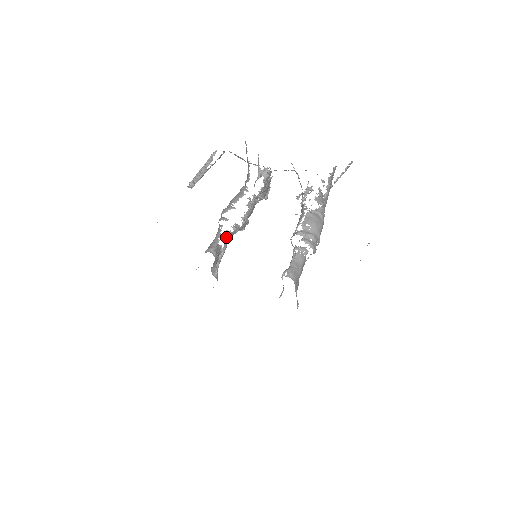
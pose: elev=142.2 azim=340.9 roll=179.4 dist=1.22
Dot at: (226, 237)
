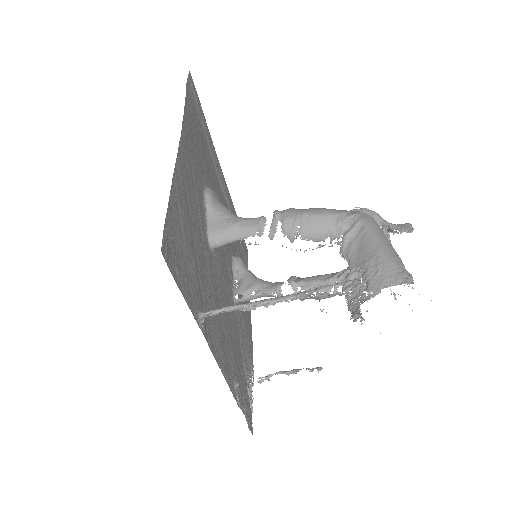
Dot at: (248, 244)
